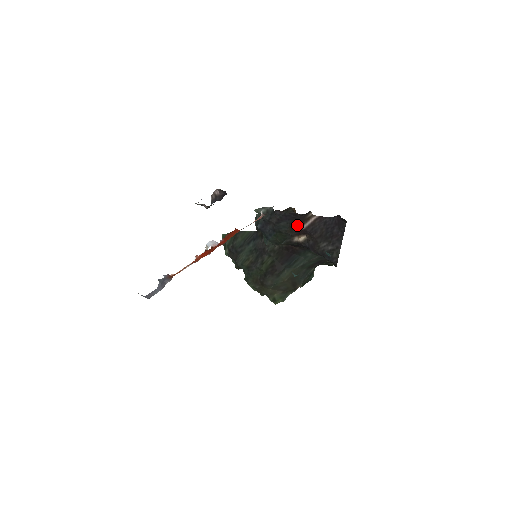
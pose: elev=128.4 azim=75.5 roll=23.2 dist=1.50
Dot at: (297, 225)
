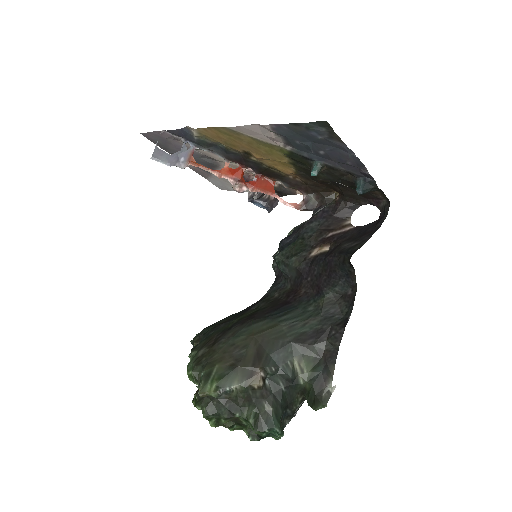
Dot at: (327, 230)
